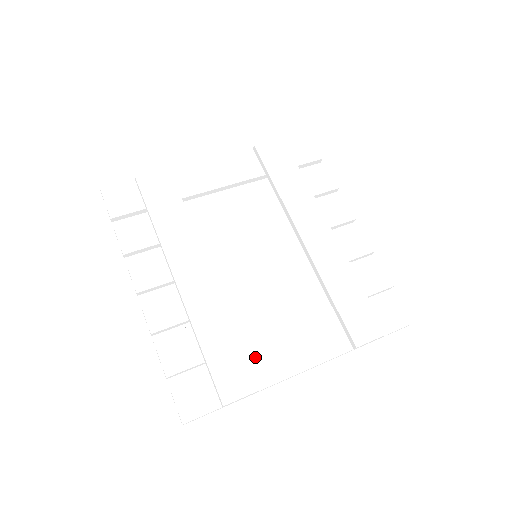
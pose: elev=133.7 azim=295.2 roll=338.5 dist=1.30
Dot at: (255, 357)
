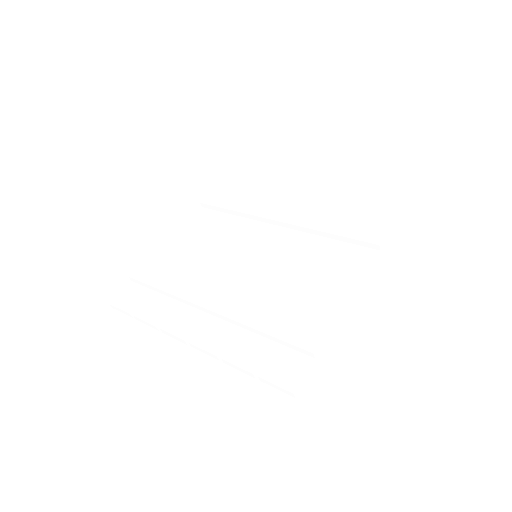
Dot at: (310, 309)
